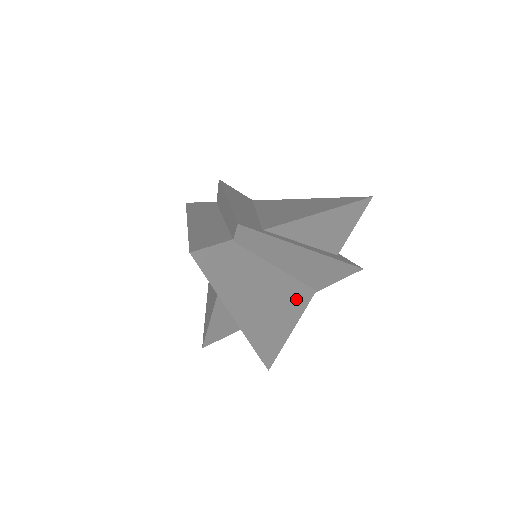
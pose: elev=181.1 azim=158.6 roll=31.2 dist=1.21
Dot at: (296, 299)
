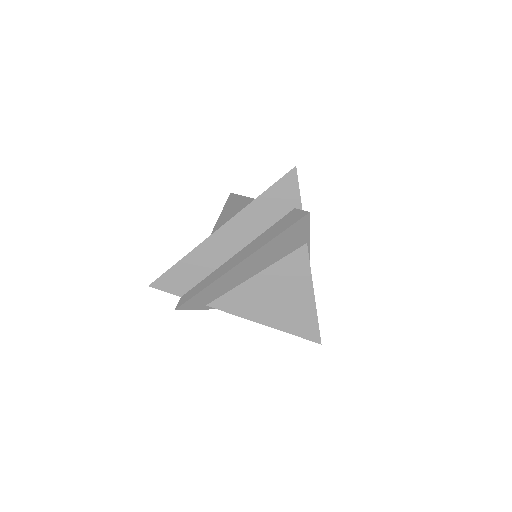
Dot at: occluded
